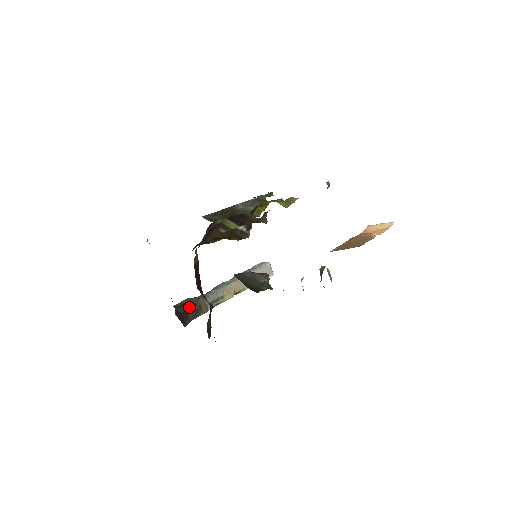
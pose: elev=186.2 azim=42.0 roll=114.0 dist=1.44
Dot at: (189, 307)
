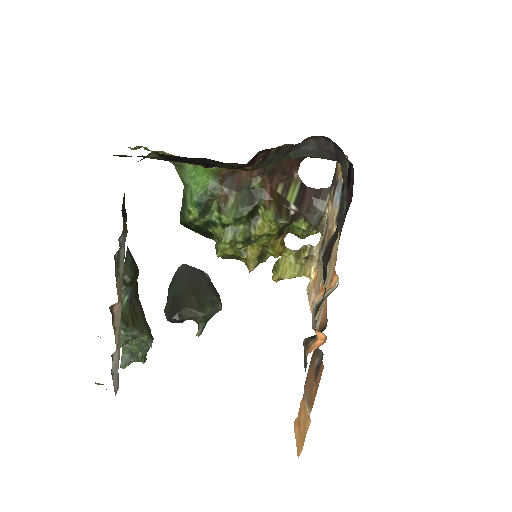
Dot at: occluded
